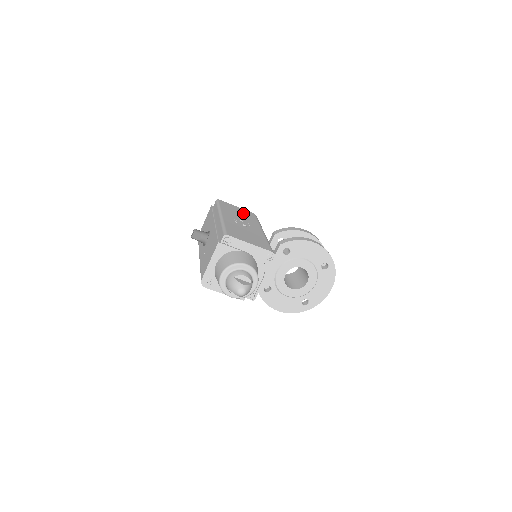
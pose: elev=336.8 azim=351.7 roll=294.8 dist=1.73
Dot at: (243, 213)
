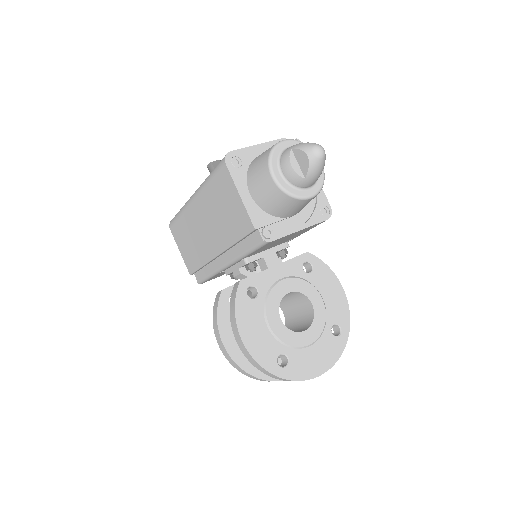
Dot at: occluded
